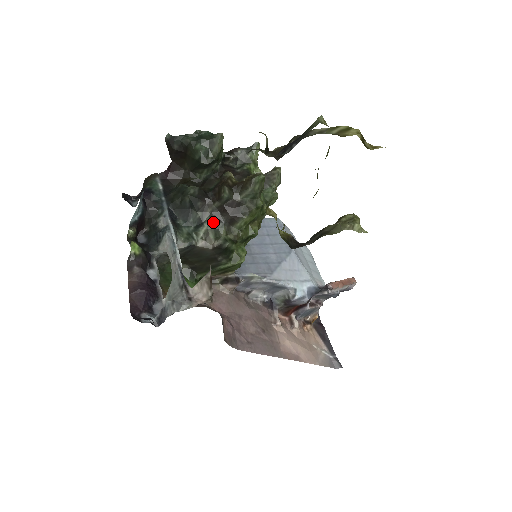
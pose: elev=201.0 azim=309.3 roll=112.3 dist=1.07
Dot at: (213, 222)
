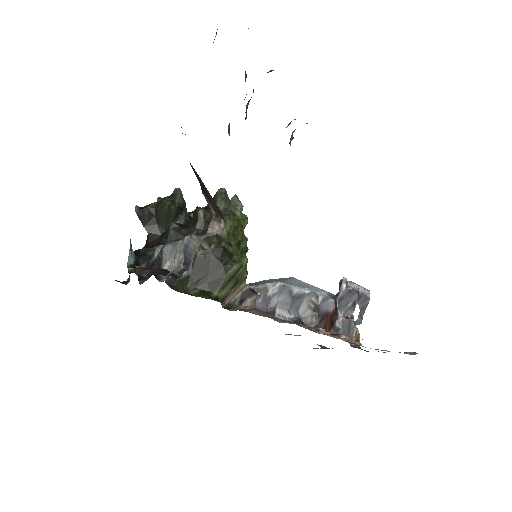
Dot at: occluded
